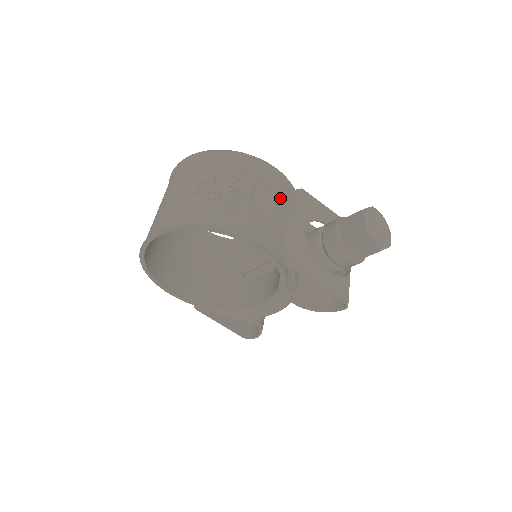
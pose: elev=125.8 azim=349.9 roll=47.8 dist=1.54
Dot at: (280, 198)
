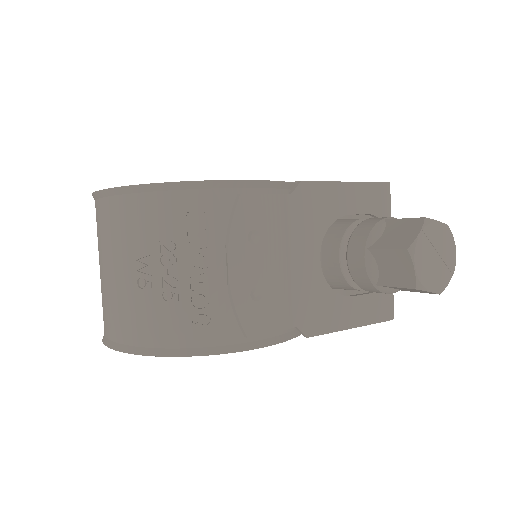
Dot at: (271, 240)
